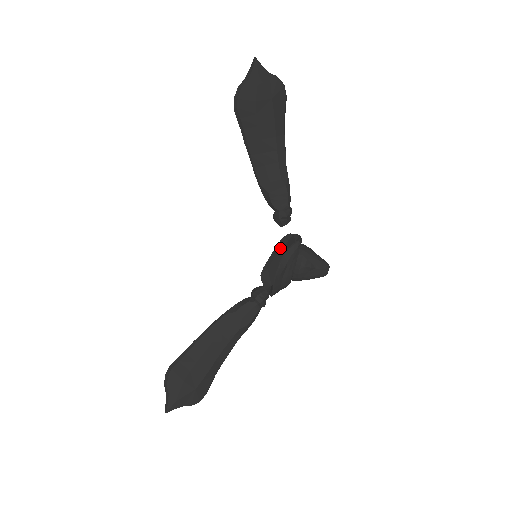
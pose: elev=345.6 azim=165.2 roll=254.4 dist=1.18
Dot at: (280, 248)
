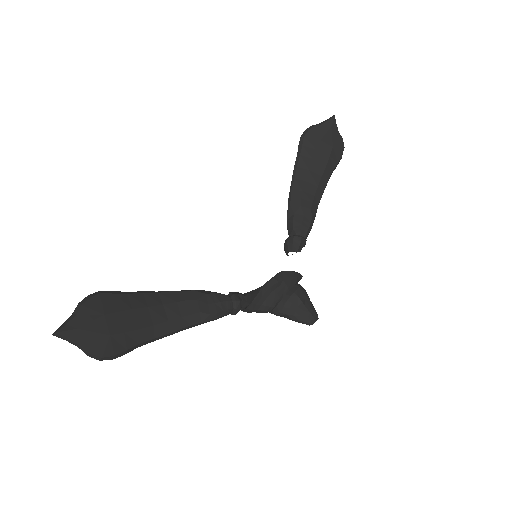
Dot at: occluded
